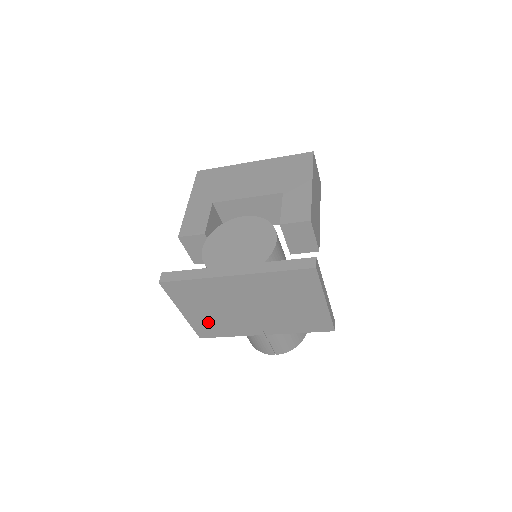
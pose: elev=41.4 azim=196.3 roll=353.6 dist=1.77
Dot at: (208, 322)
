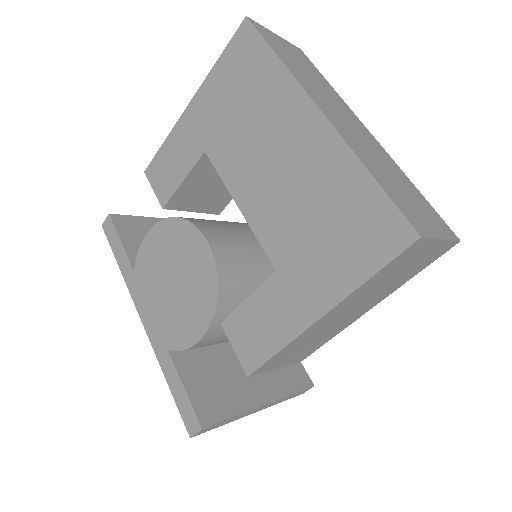
Dot at: occluded
